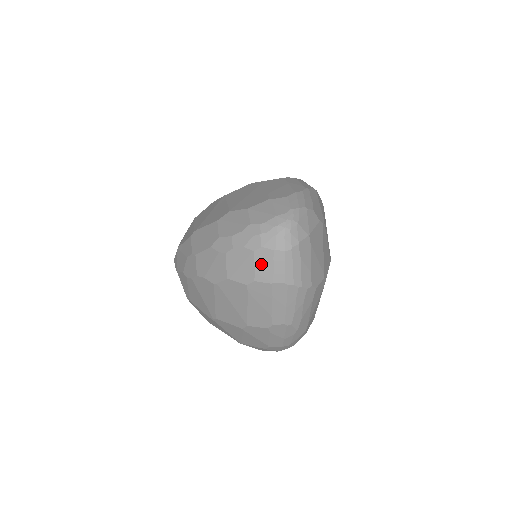
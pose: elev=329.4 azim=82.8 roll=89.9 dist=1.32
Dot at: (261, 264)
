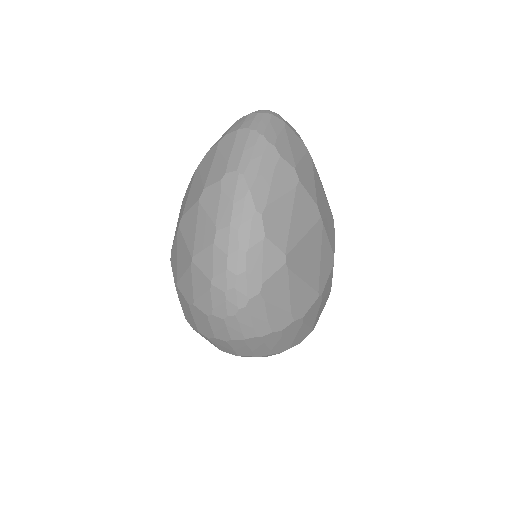
Dot at: (236, 124)
